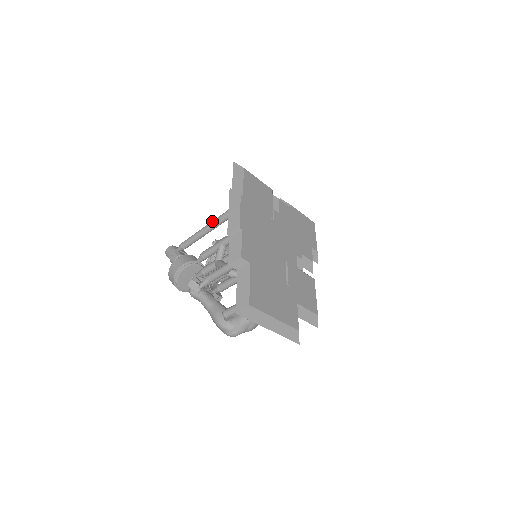
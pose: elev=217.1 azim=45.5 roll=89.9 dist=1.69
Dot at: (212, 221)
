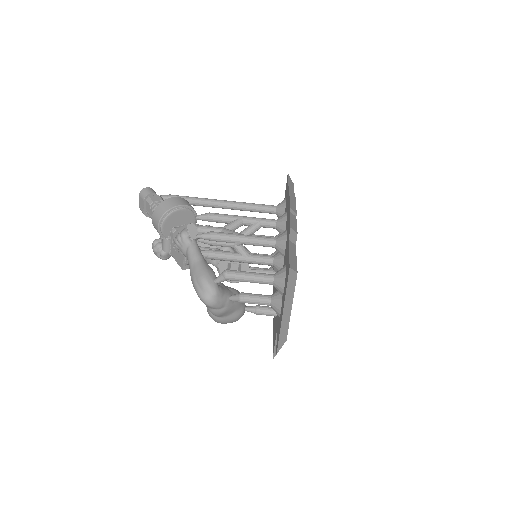
Dot at: (226, 200)
